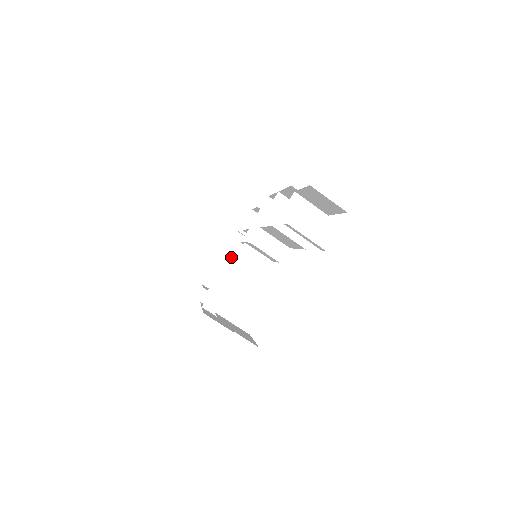
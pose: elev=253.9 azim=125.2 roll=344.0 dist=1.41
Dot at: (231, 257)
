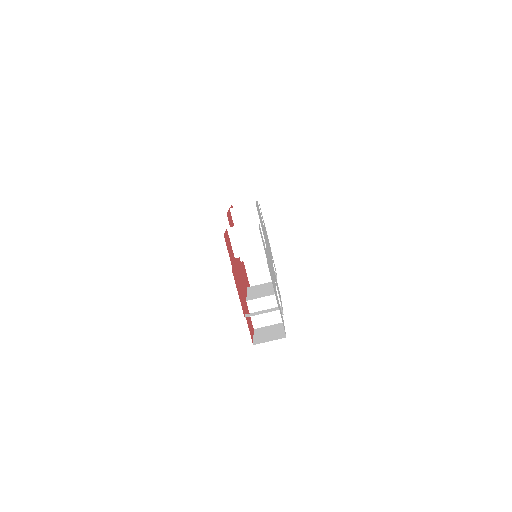
Dot at: occluded
